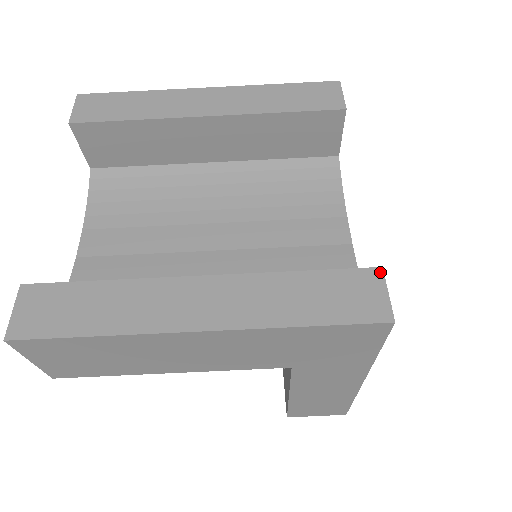
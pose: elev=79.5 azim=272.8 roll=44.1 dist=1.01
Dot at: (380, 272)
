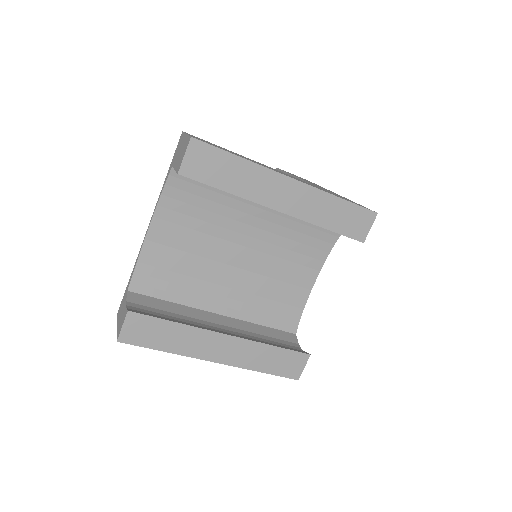
Dot at: (308, 357)
